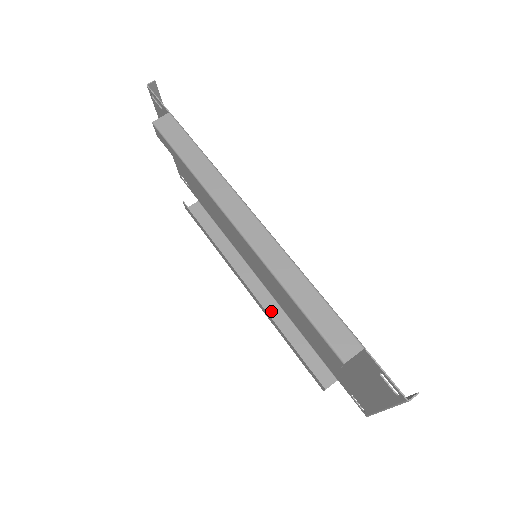
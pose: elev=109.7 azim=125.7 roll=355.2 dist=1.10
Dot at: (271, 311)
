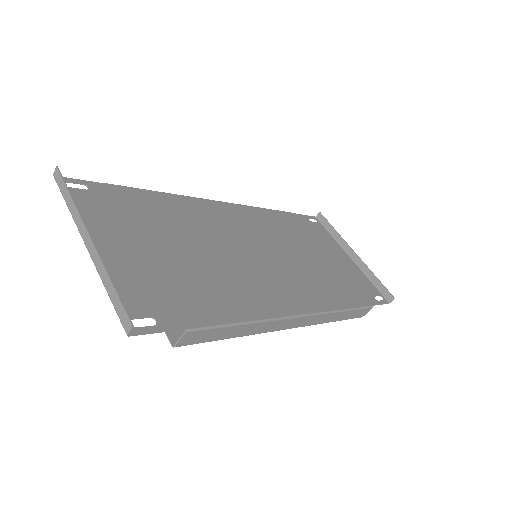
Dot at: occluded
